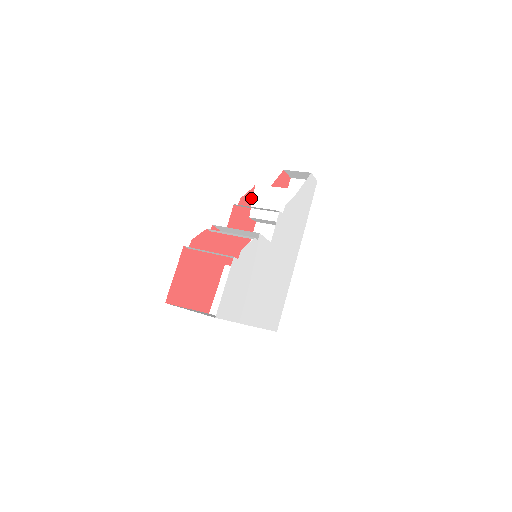
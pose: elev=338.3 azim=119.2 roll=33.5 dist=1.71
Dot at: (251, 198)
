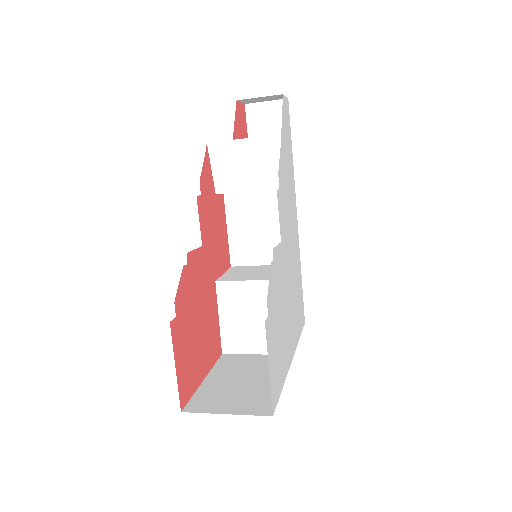
Dot at: (209, 166)
